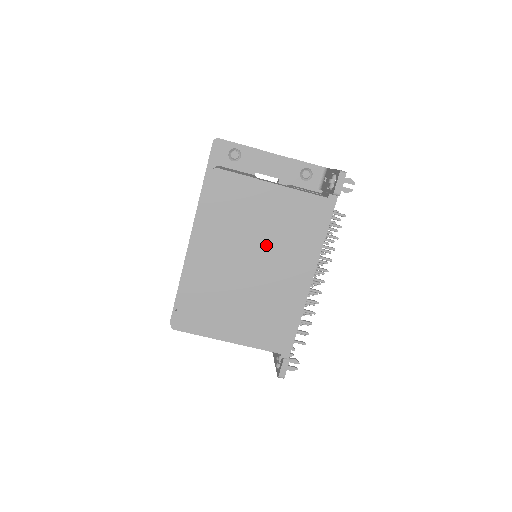
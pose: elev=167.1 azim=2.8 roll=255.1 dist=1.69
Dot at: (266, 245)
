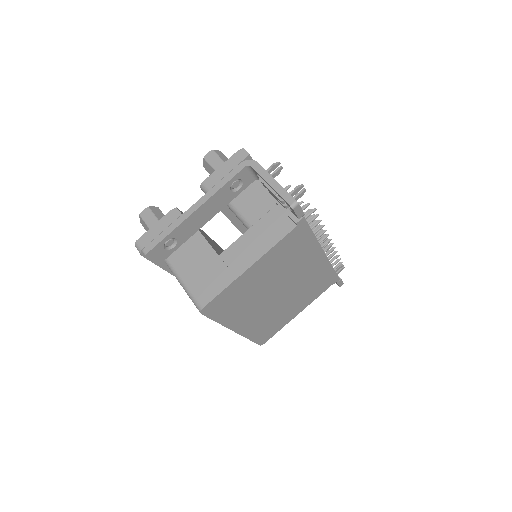
Dot at: (278, 281)
